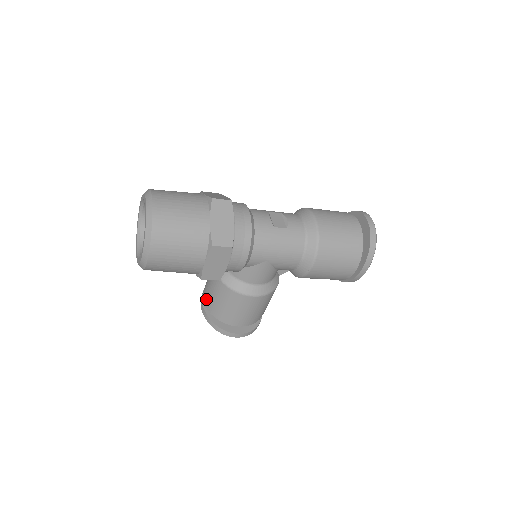
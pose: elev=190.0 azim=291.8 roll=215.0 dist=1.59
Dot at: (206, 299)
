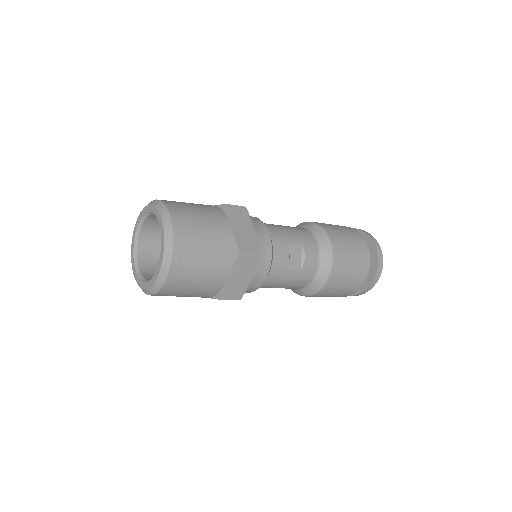
Dot at: occluded
